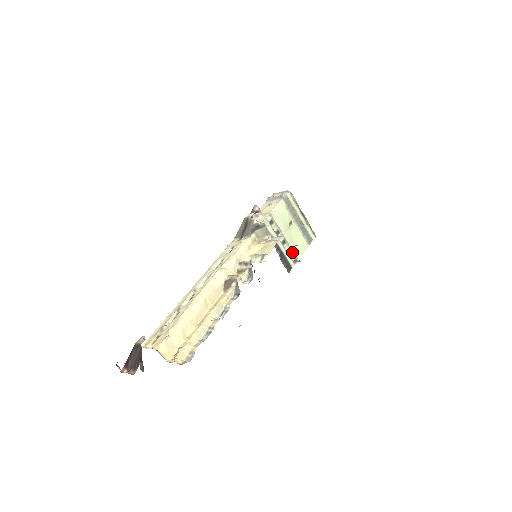
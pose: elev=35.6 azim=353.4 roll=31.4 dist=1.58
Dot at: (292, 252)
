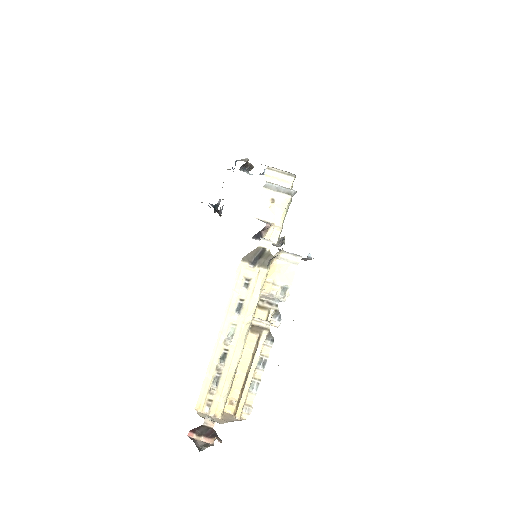
Dot at: occluded
